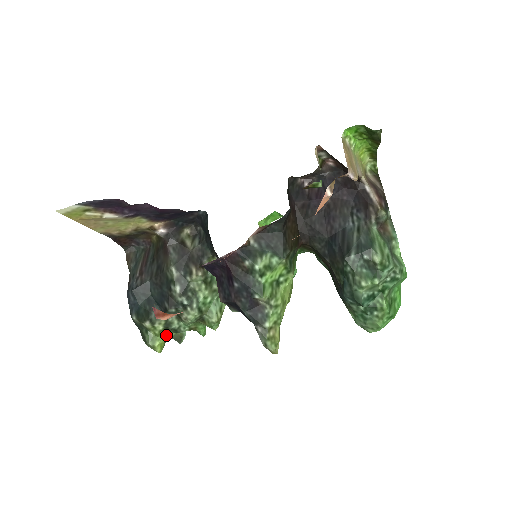
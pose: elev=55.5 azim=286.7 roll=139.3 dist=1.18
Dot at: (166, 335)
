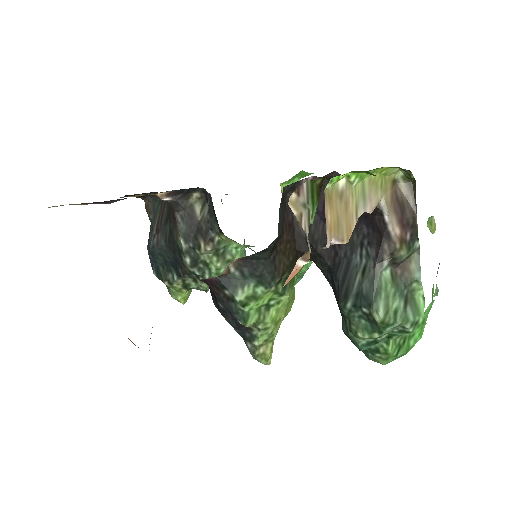
Dot at: (188, 290)
